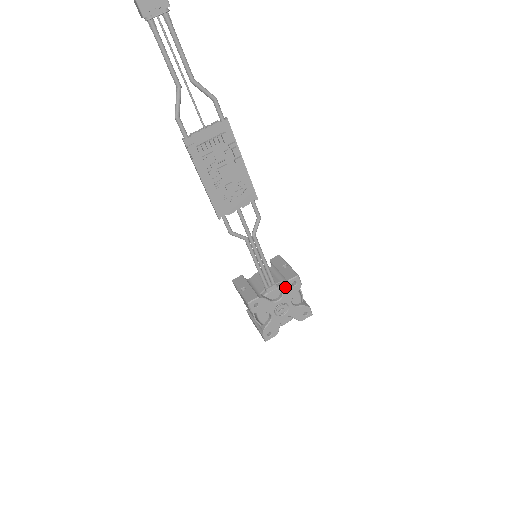
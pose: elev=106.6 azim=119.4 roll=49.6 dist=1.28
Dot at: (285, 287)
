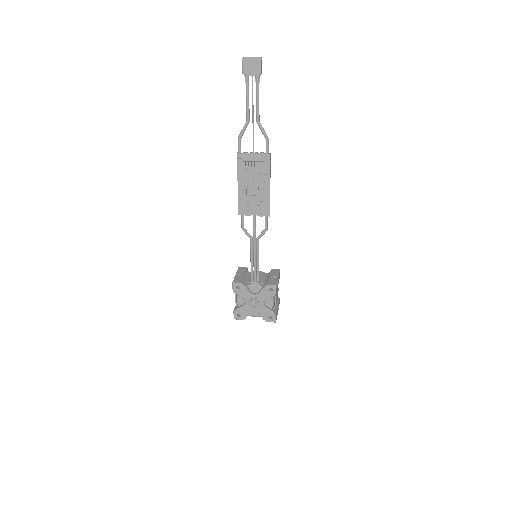
Dot at: (263, 288)
